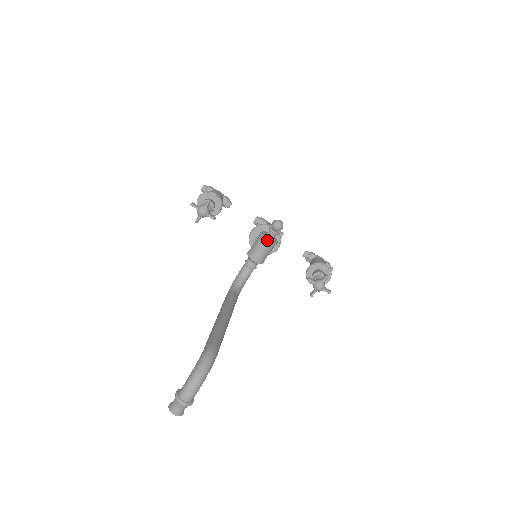
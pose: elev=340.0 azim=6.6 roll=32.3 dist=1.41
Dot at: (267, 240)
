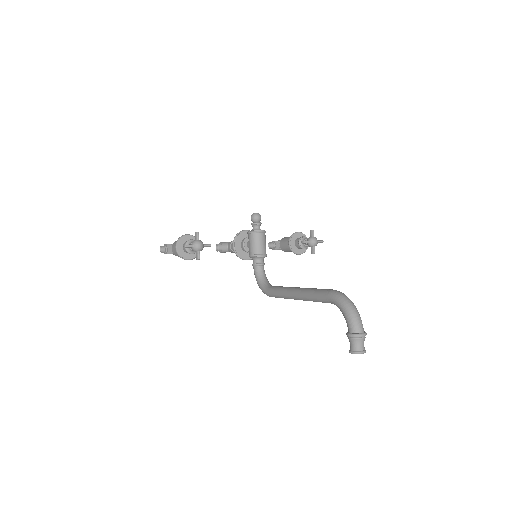
Dot at: (260, 231)
